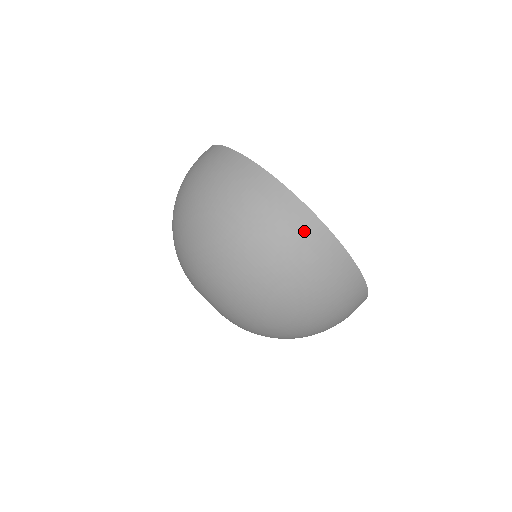
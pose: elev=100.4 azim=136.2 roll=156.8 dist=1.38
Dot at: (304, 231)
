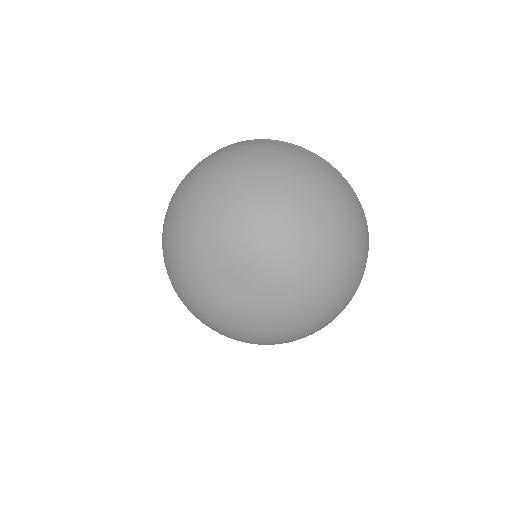
Dot at: (366, 230)
